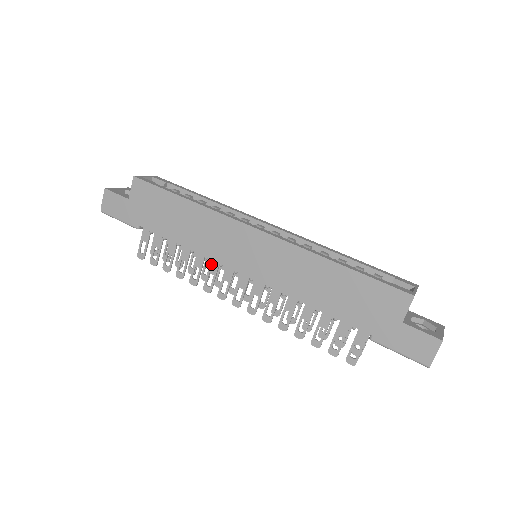
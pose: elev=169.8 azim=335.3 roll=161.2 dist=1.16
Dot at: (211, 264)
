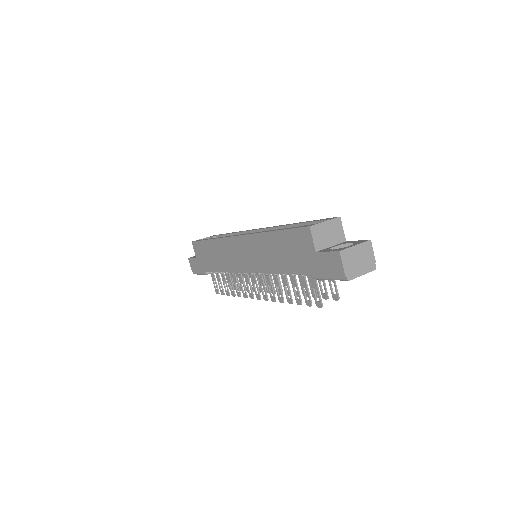
Dot at: (238, 276)
